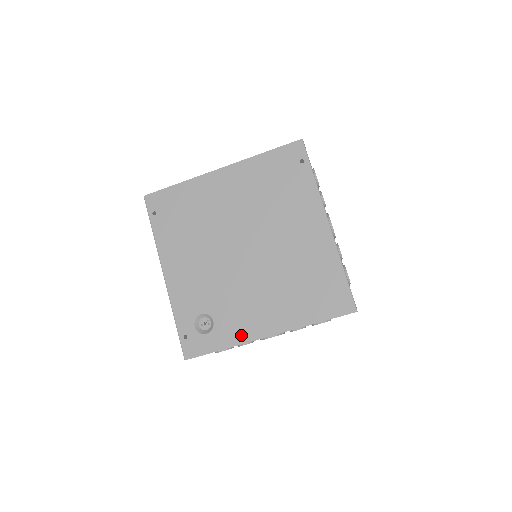
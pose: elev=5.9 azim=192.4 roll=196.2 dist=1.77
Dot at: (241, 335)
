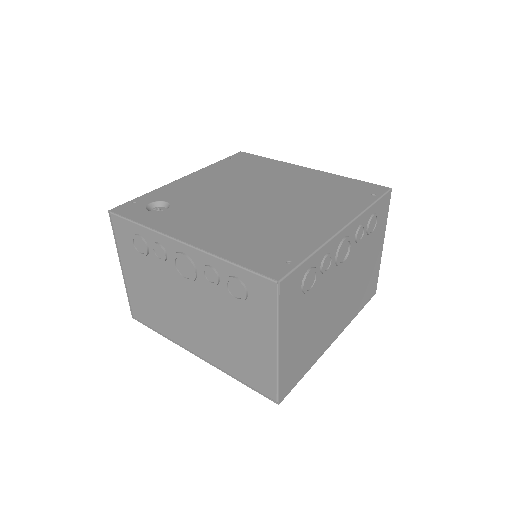
Dot at: (167, 227)
